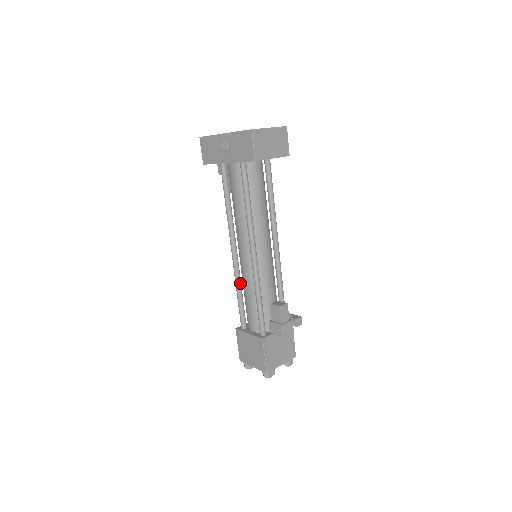
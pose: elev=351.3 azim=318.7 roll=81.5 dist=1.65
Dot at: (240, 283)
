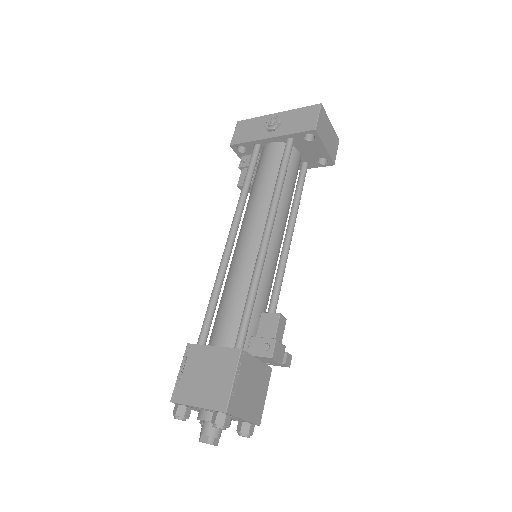
Dot at: (223, 279)
